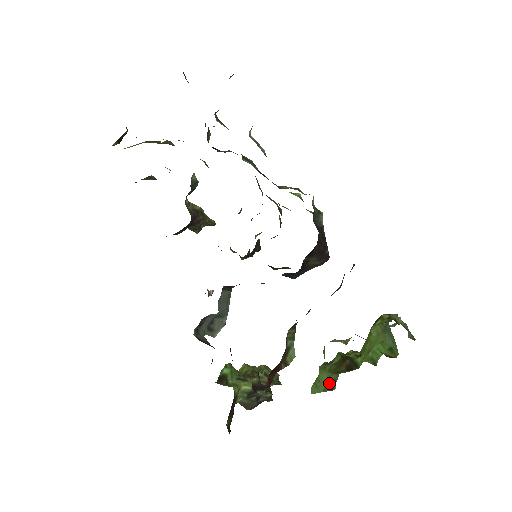
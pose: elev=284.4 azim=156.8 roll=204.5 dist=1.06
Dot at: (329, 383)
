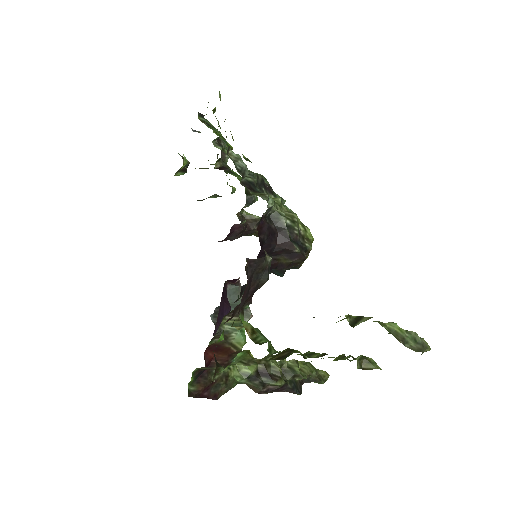
Dot at: occluded
